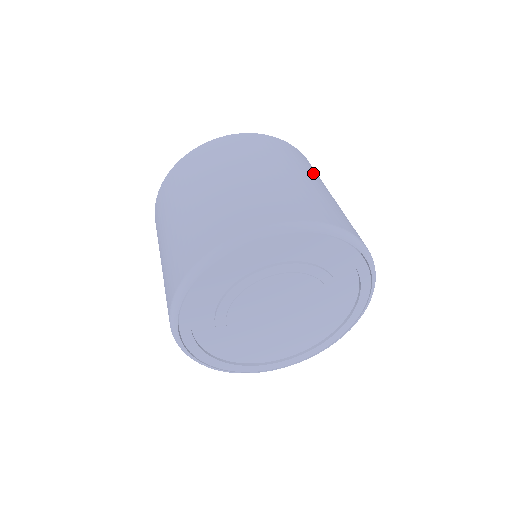
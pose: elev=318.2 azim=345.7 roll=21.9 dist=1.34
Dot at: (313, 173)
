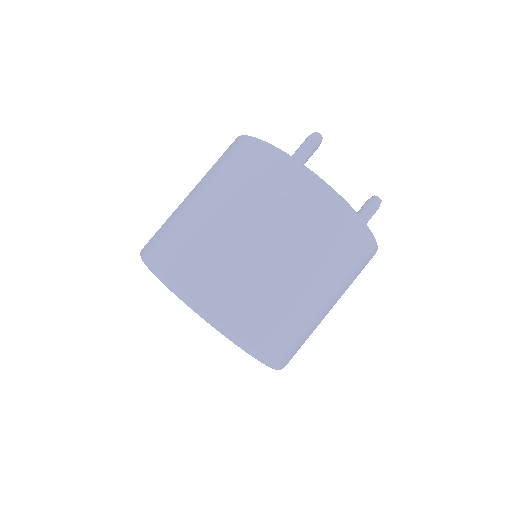
Dot at: occluded
